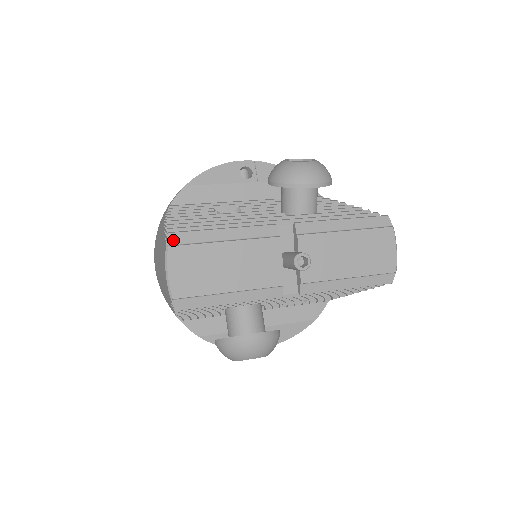
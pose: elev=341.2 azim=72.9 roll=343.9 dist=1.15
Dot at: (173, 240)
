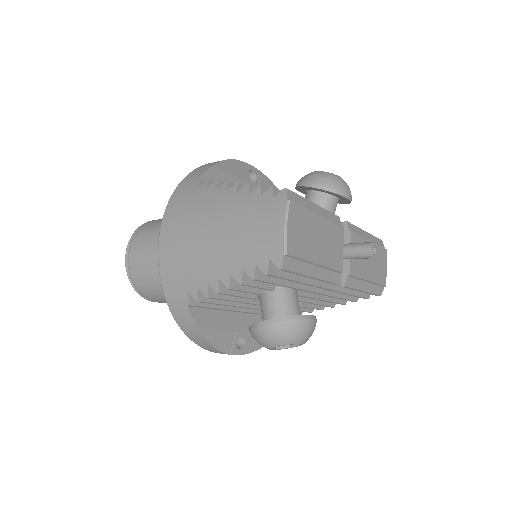
Dot at: (290, 196)
